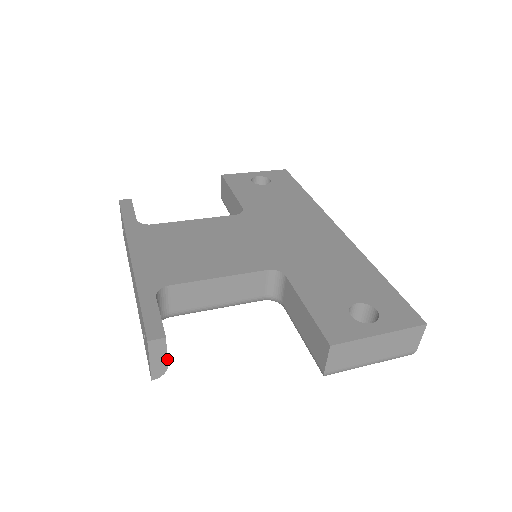
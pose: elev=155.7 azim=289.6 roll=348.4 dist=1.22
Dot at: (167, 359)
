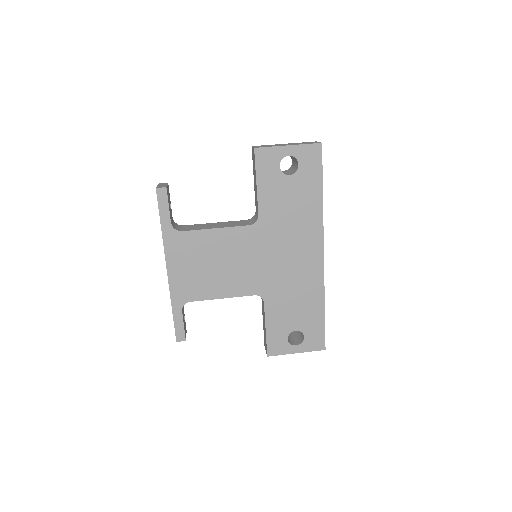
Dot at: occluded
